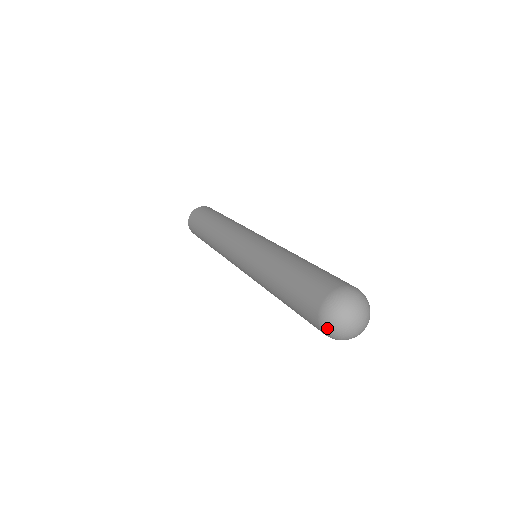
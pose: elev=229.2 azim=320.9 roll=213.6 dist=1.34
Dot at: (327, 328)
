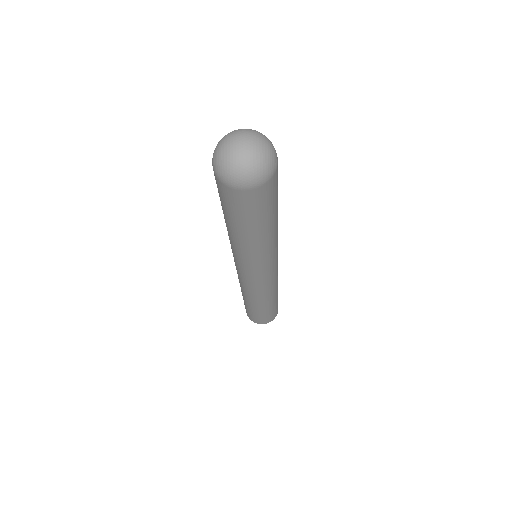
Dot at: (229, 178)
